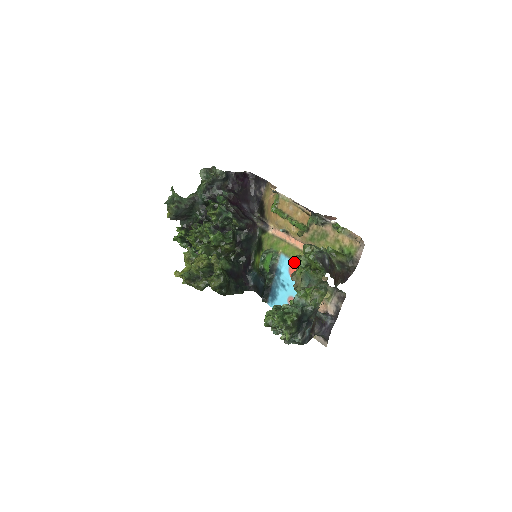
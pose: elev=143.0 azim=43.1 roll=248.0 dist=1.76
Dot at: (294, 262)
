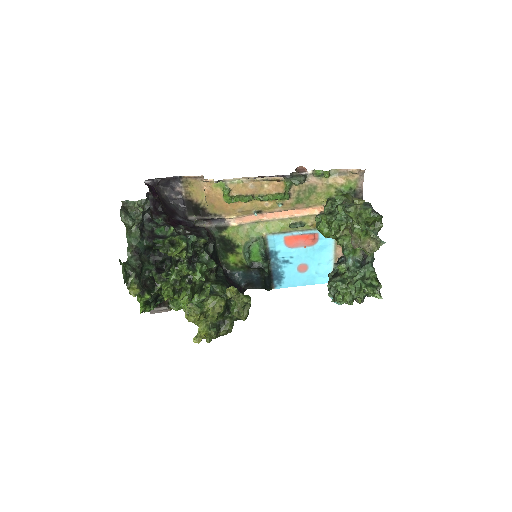
Dot at: (288, 234)
